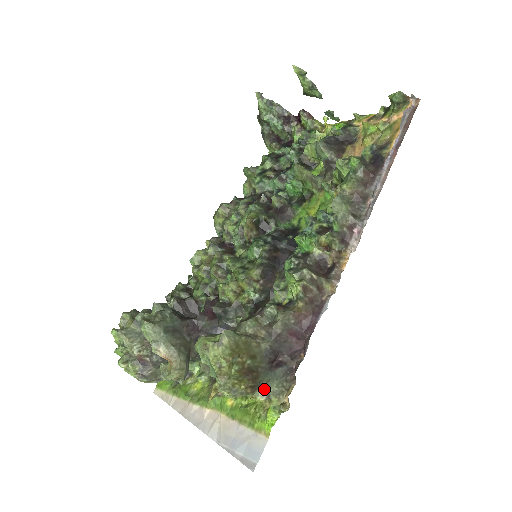
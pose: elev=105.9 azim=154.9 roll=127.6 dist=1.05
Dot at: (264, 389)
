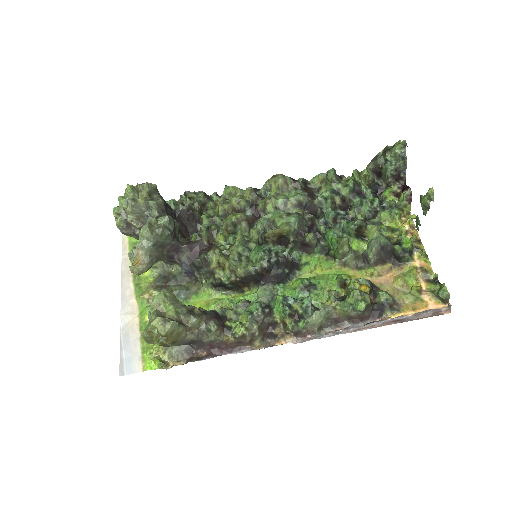
Dot at: occluded
